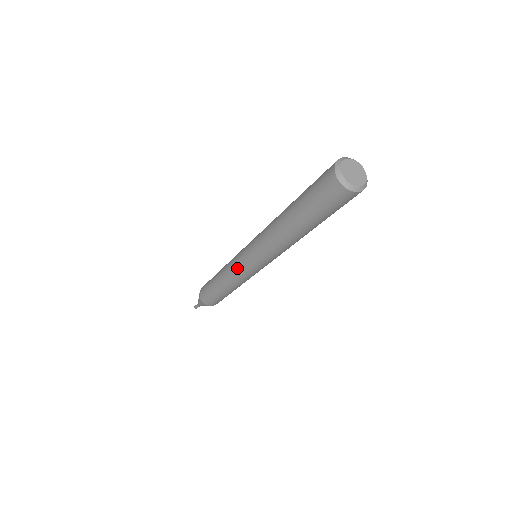
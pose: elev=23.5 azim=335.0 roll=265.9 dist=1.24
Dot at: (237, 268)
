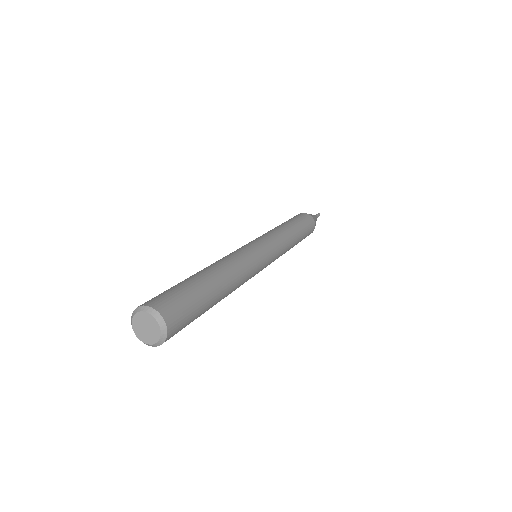
Dot at: occluded
